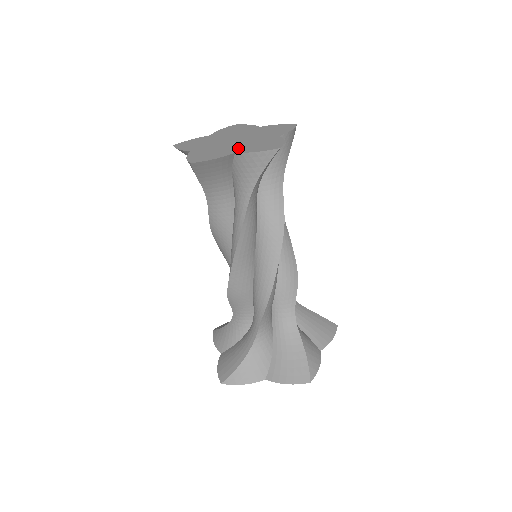
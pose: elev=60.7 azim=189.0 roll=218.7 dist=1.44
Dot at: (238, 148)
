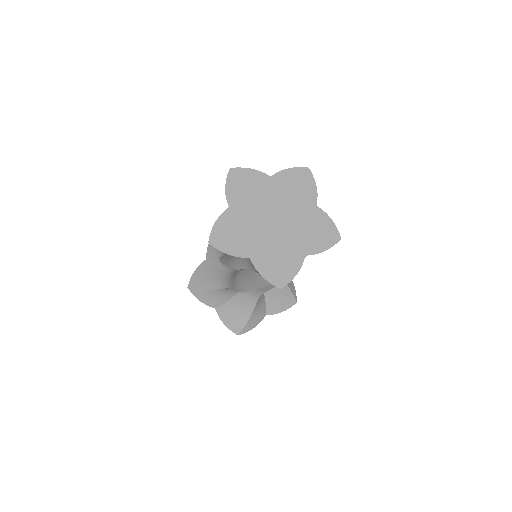
Dot at: (259, 249)
